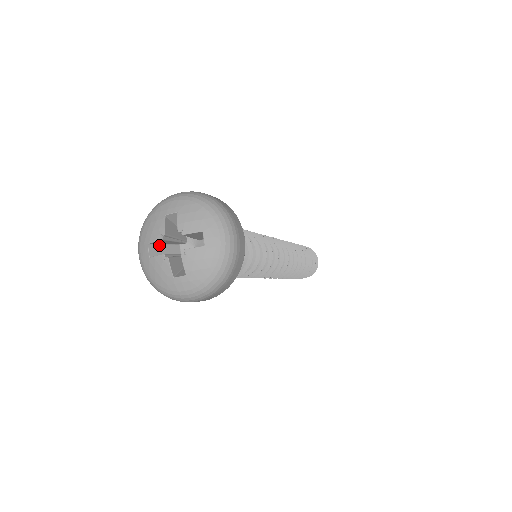
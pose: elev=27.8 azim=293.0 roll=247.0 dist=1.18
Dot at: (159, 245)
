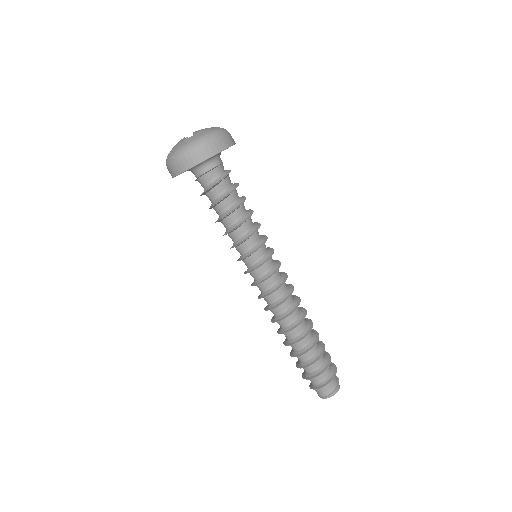
Dot at: occluded
